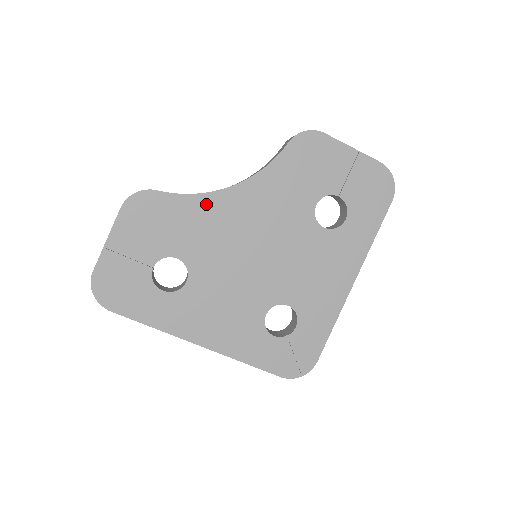
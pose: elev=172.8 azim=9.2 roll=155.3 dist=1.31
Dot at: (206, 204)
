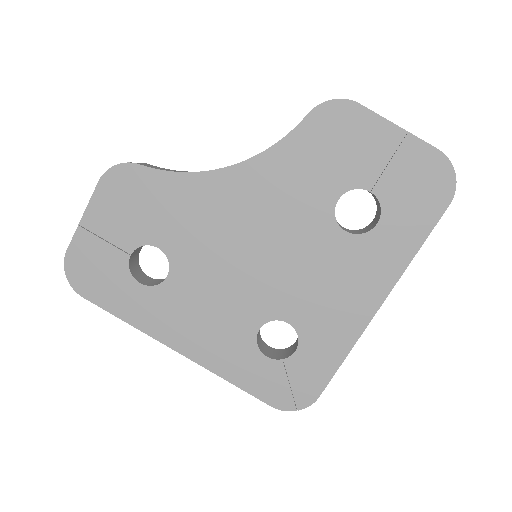
Dot at: (196, 186)
